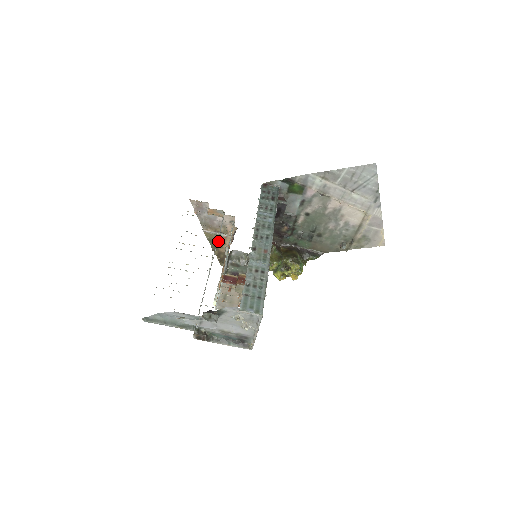
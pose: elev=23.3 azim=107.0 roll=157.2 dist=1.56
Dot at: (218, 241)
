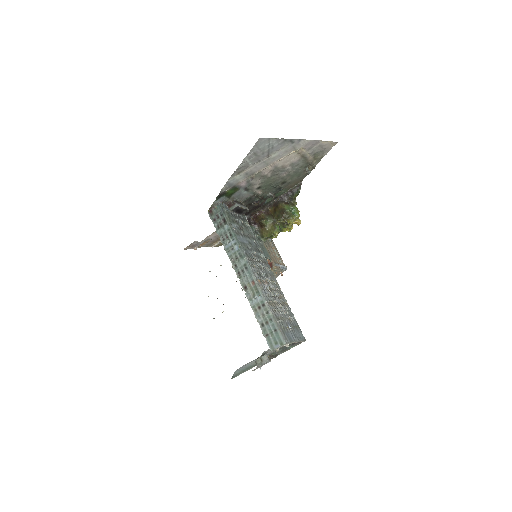
Dot at: occluded
